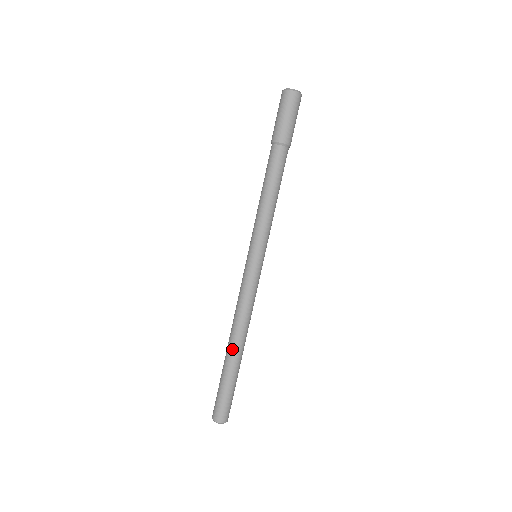
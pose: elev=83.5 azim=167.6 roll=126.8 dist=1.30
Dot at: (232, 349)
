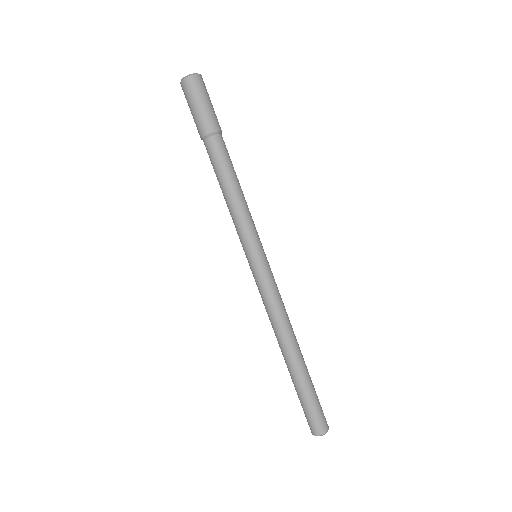
Dot at: (287, 358)
